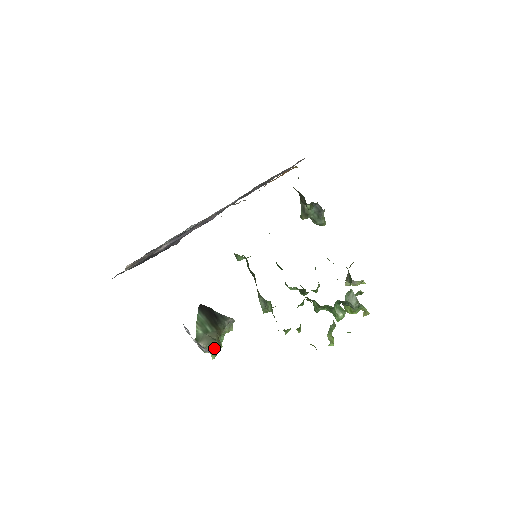
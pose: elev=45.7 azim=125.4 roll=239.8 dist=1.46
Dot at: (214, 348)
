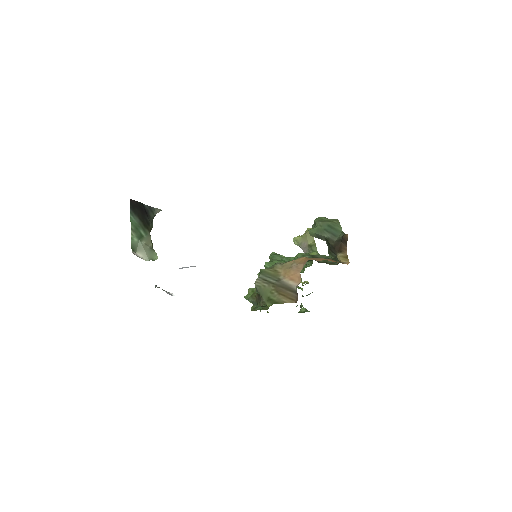
Dot at: occluded
